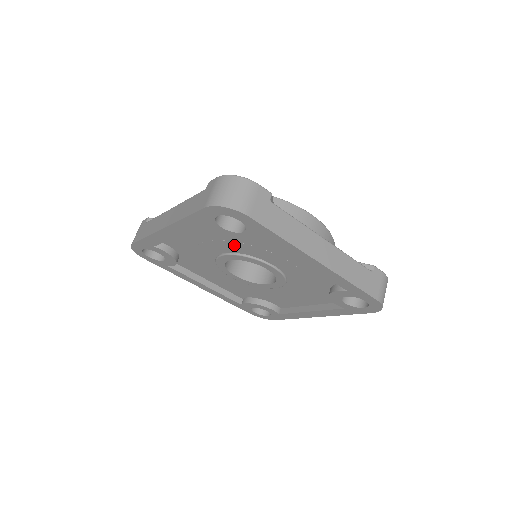
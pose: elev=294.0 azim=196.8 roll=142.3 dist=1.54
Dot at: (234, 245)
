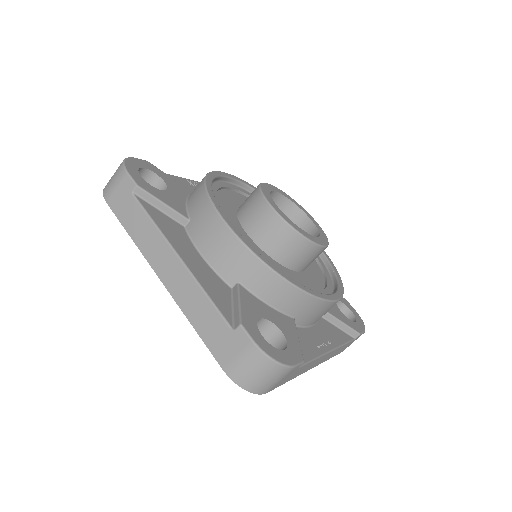
Dot at: occluded
